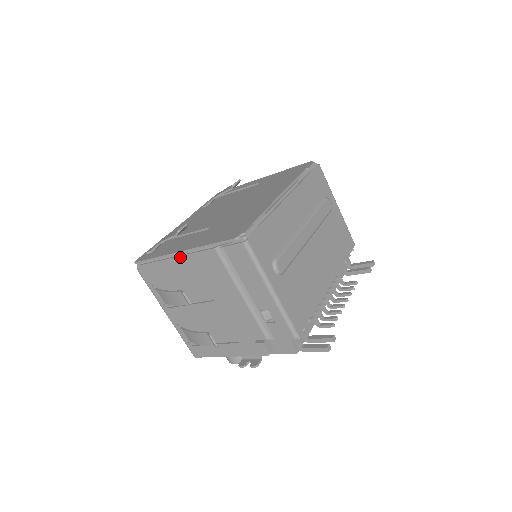
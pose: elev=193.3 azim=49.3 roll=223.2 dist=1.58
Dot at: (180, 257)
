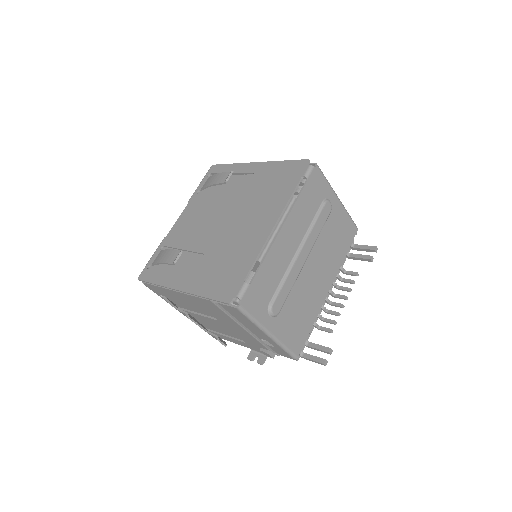
Dot at: (180, 293)
